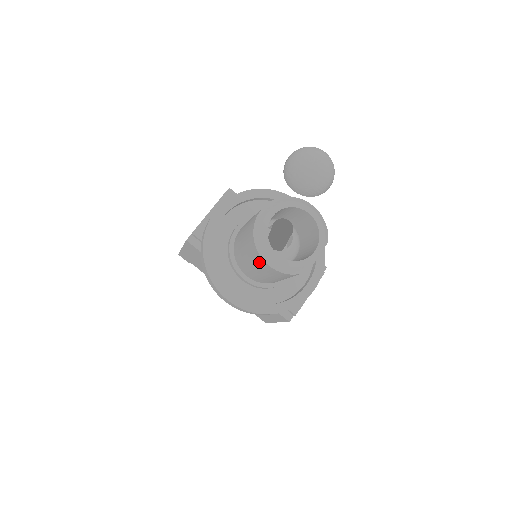
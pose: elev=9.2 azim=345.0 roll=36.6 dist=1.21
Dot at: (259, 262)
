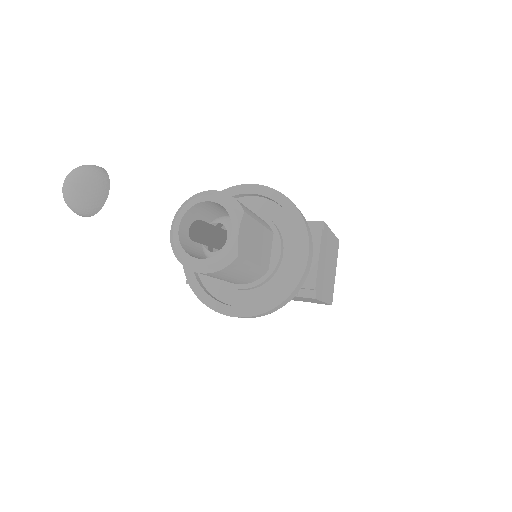
Dot at: occluded
